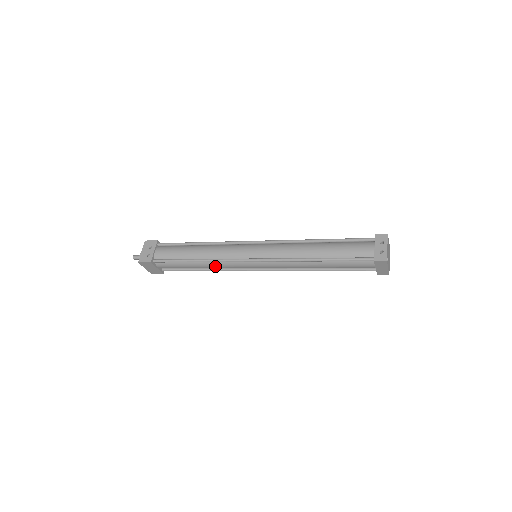
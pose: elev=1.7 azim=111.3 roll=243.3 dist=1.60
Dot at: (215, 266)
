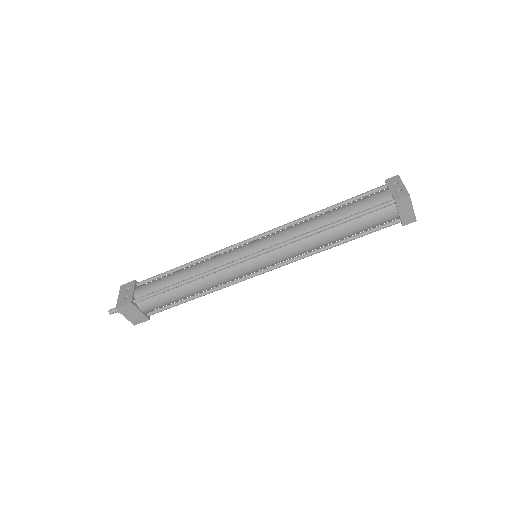
Dot at: (210, 282)
